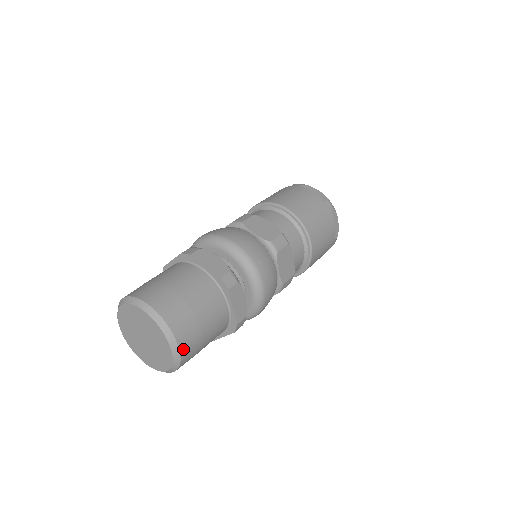
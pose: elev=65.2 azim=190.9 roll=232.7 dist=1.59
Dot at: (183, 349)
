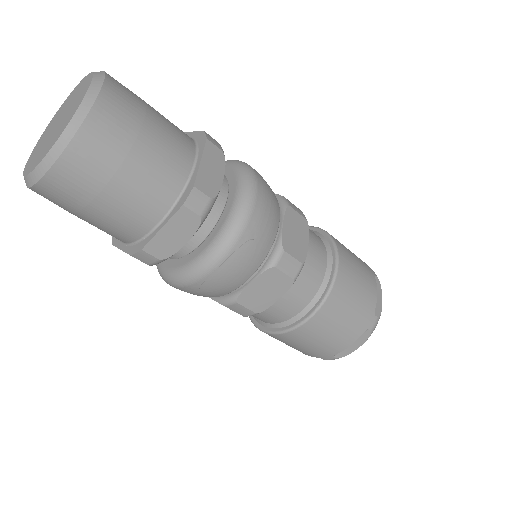
Dot at: (59, 171)
